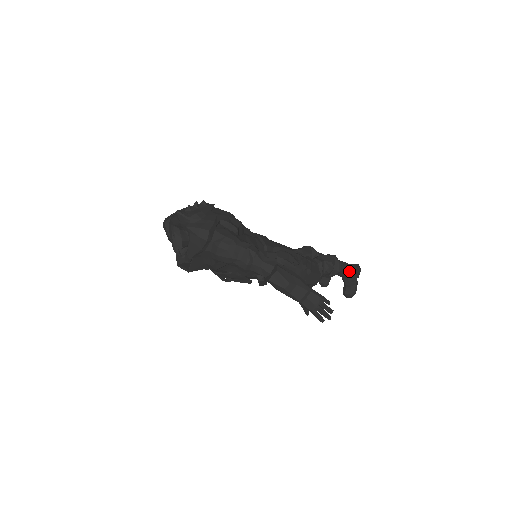
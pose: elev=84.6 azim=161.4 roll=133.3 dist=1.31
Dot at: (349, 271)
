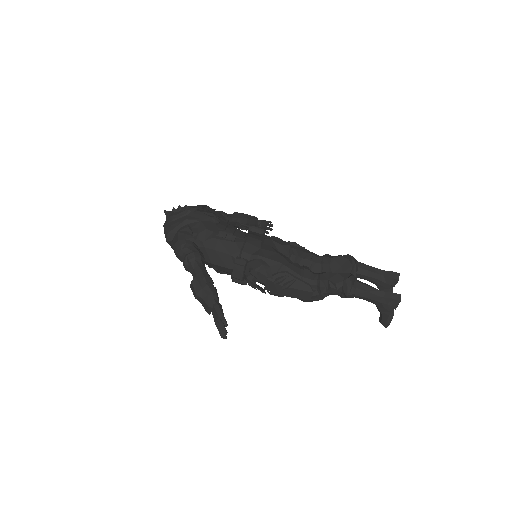
Dot at: (376, 298)
